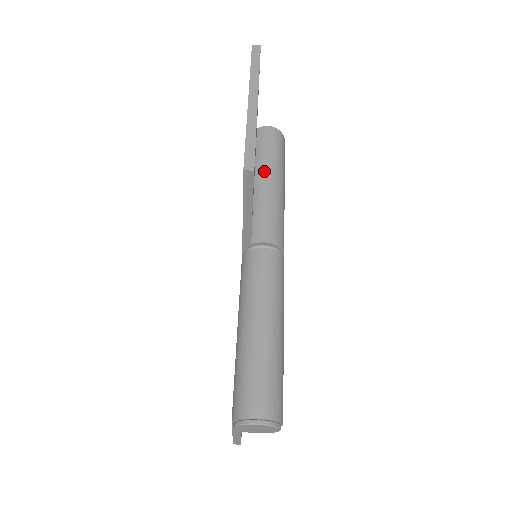
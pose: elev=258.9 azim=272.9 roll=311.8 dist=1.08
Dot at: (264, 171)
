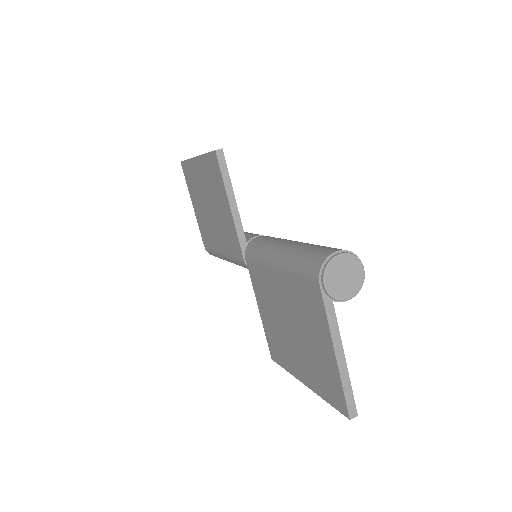
Dot at: occluded
